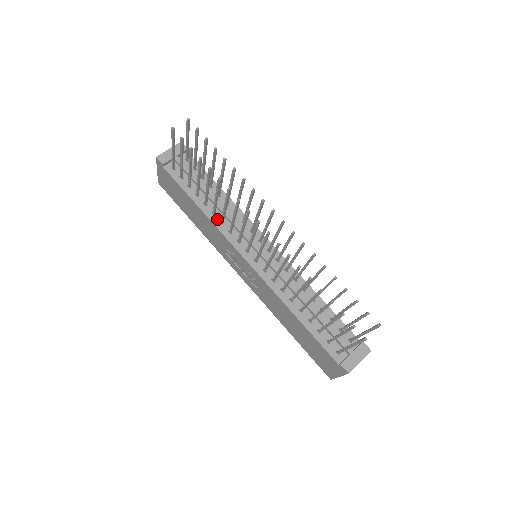
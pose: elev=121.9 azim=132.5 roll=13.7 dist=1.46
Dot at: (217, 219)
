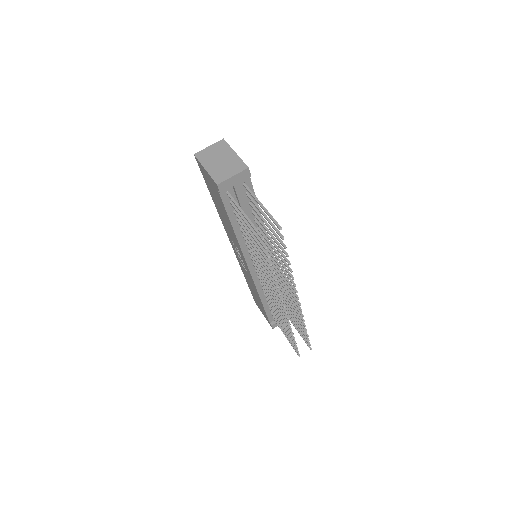
Dot at: (244, 241)
